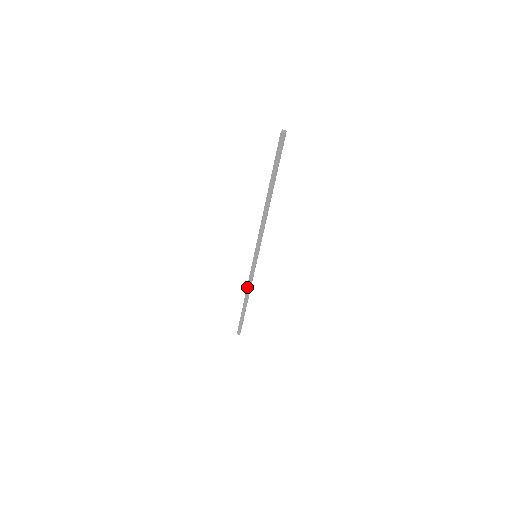
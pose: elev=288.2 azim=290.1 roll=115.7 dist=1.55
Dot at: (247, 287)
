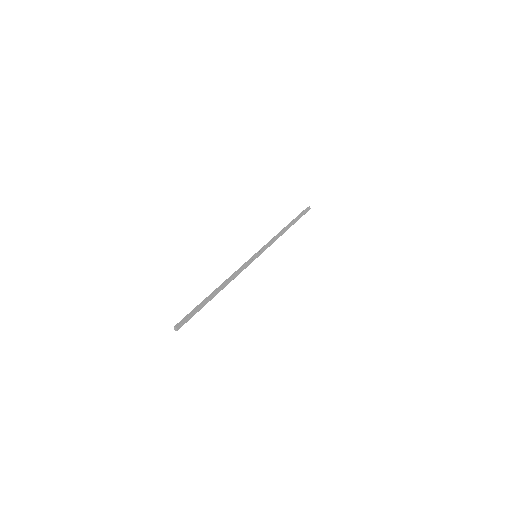
Dot at: (275, 236)
